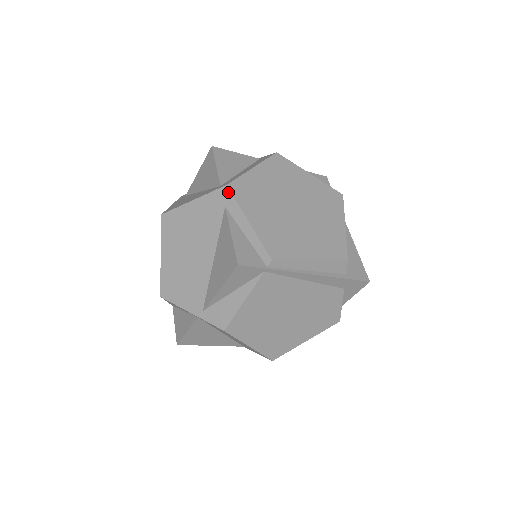
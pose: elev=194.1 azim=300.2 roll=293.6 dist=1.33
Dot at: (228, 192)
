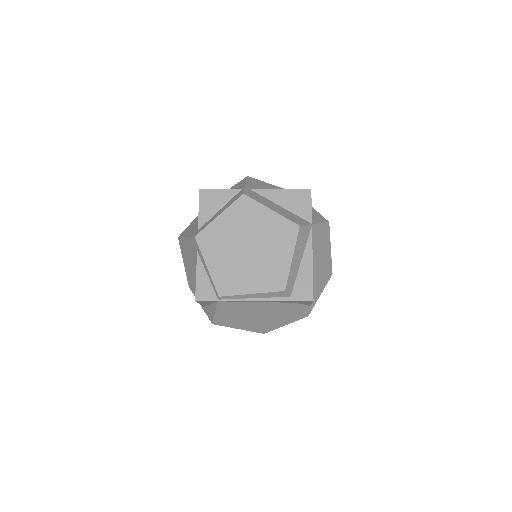
Dot at: (196, 242)
